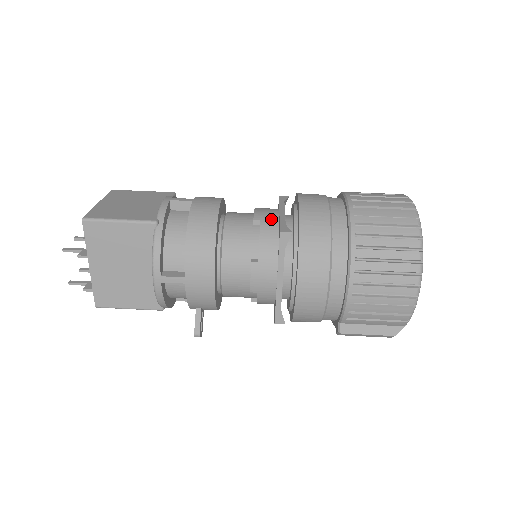
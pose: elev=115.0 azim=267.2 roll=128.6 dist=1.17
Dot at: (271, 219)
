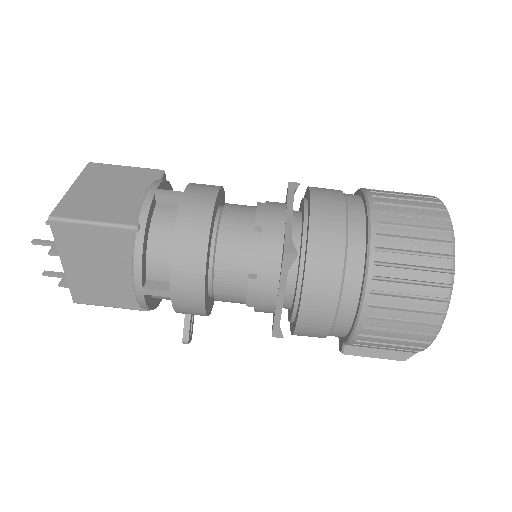
Dot at: (275, 226)
